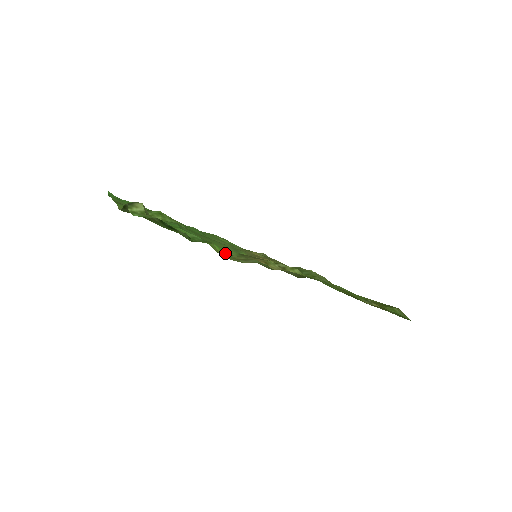
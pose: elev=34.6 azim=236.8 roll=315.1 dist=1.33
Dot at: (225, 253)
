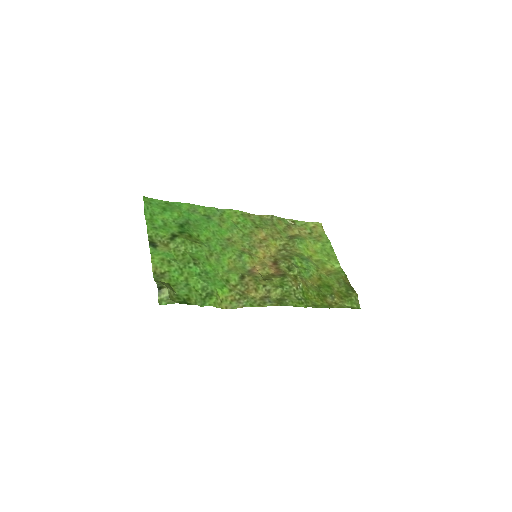
Dot at: (226, 293)
